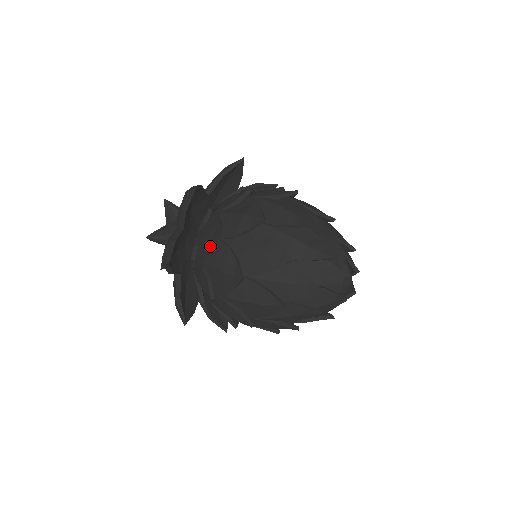
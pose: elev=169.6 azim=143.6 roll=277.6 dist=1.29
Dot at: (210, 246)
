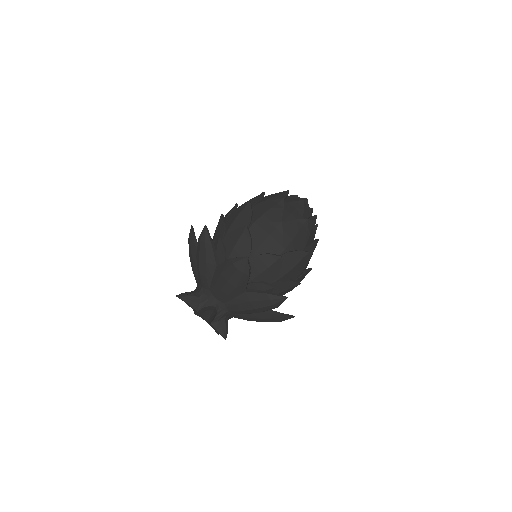
Dot at: (222, 222)
